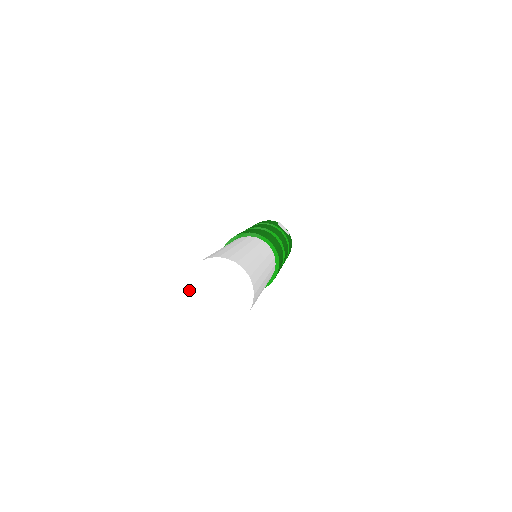
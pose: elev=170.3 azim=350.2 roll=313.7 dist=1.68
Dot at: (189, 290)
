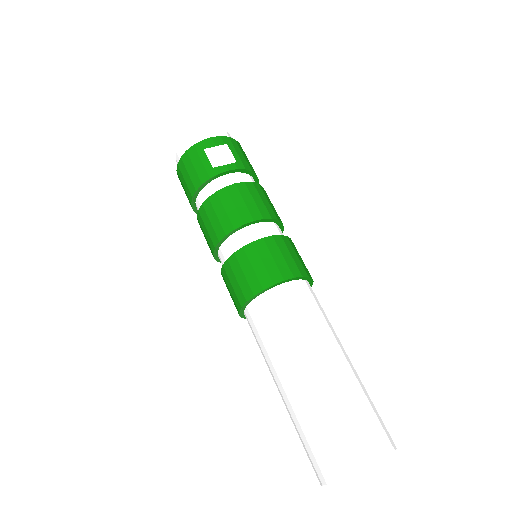
Dot at: occluded
